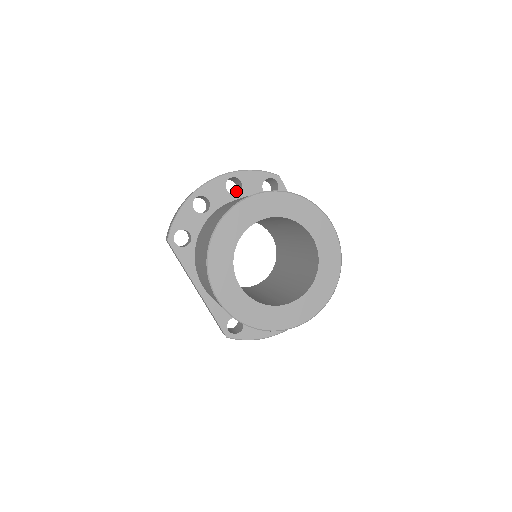
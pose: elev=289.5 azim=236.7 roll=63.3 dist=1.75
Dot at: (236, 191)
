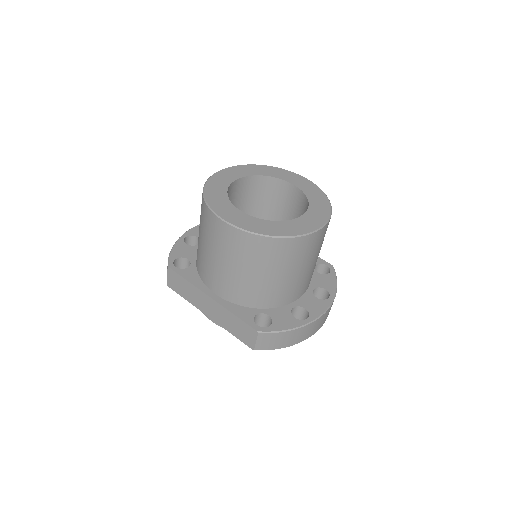
Dot at: occluded
